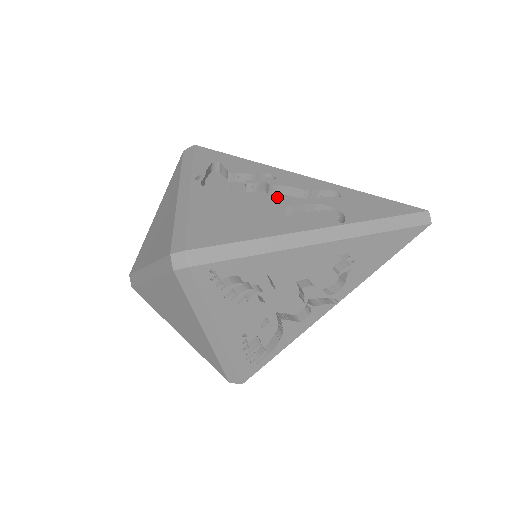
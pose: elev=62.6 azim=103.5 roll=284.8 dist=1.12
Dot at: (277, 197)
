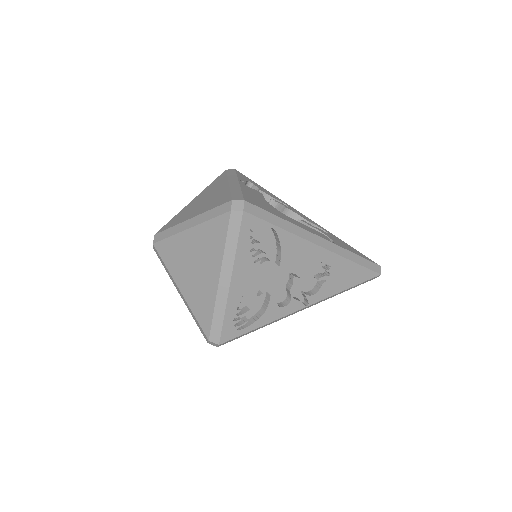
Dot at: occluded
